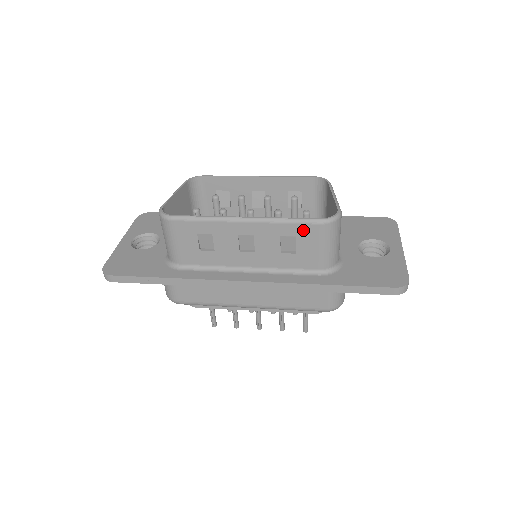
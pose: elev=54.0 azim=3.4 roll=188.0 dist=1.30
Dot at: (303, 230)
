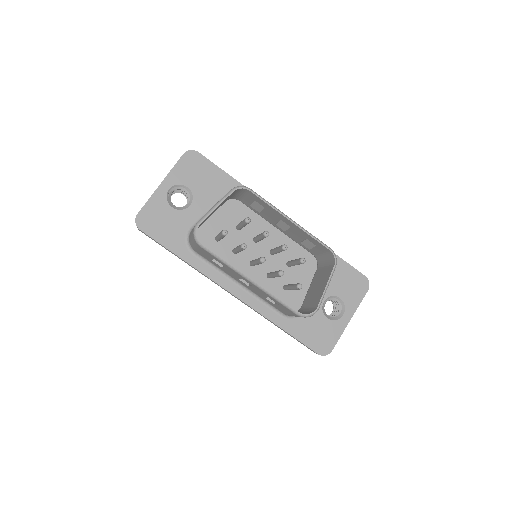
Dot at: (285, 307)
